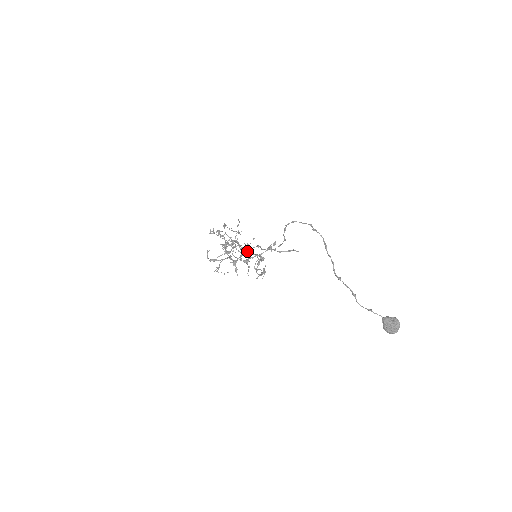
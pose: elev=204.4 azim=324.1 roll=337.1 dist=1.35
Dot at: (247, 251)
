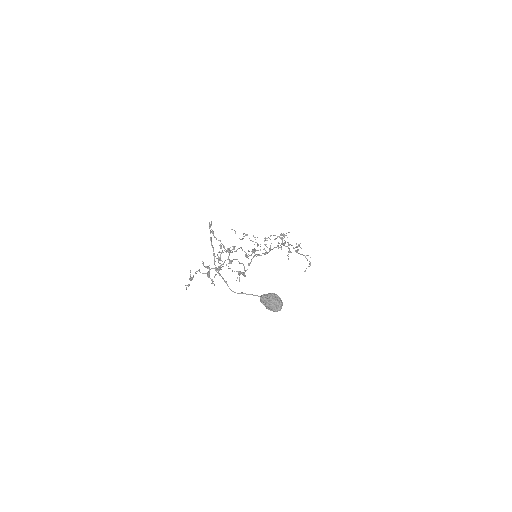
Dot at: occluded
